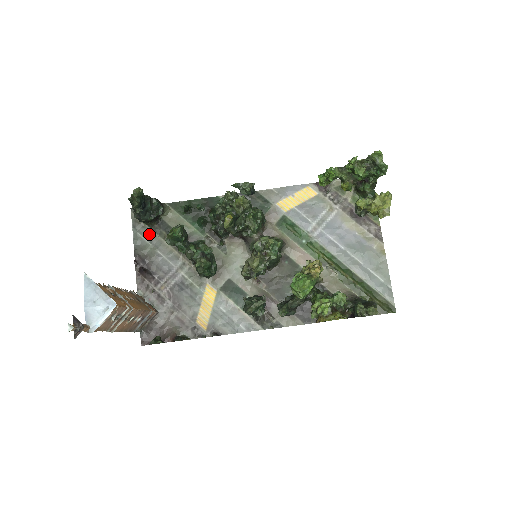
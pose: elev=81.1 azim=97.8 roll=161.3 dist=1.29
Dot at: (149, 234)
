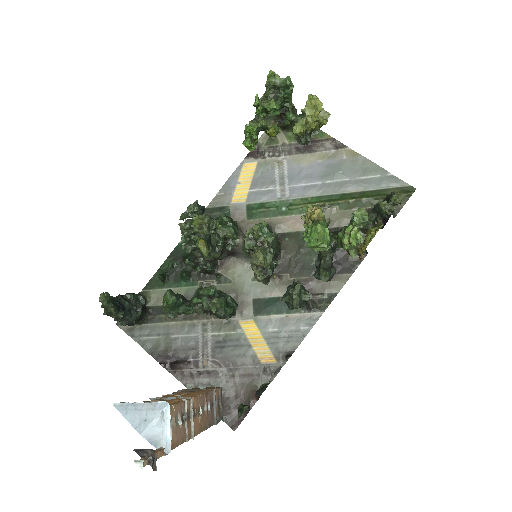
Dot at: (151, 330)
